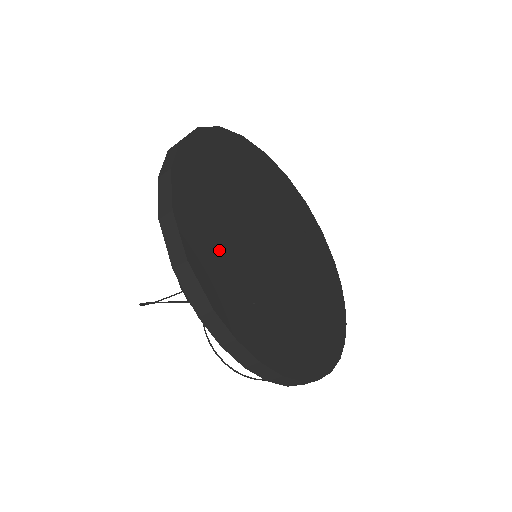
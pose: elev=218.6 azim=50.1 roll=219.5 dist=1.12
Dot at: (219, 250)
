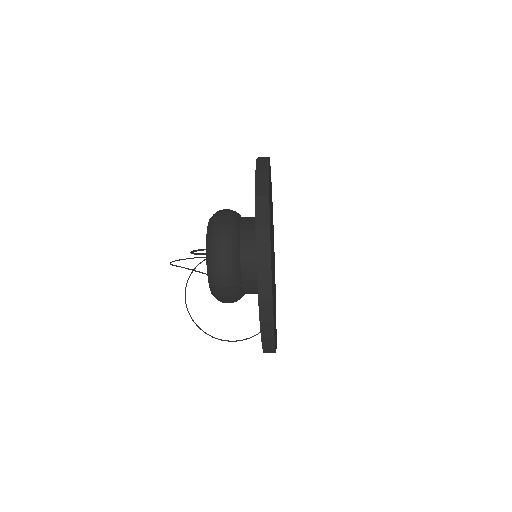
Dot at: occluded
